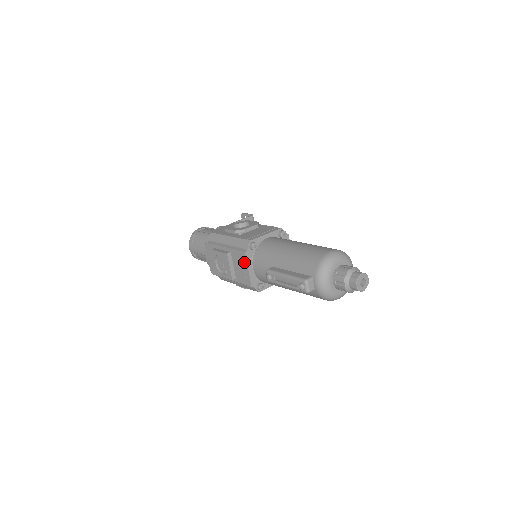
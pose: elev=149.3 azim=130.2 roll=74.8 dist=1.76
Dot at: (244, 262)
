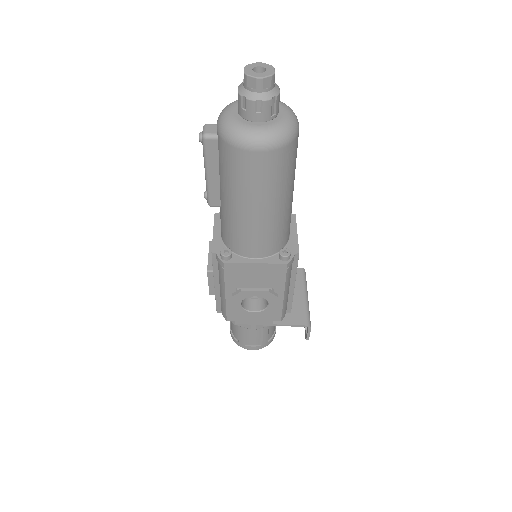
Dot at: occluded
